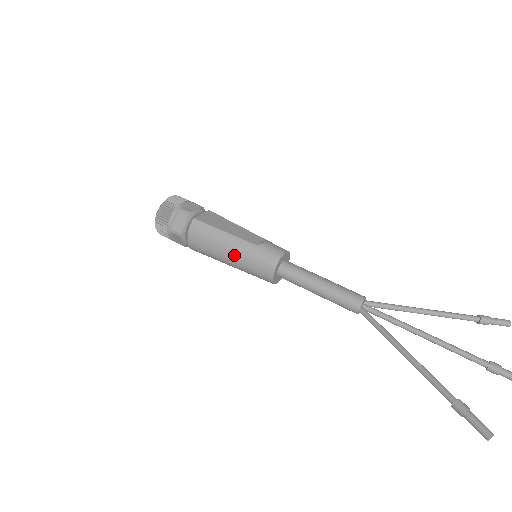
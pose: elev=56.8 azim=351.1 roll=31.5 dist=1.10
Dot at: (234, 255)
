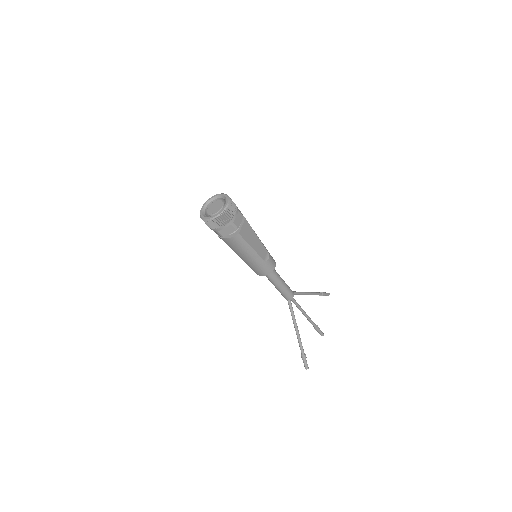
Dot at: (248, 260)
